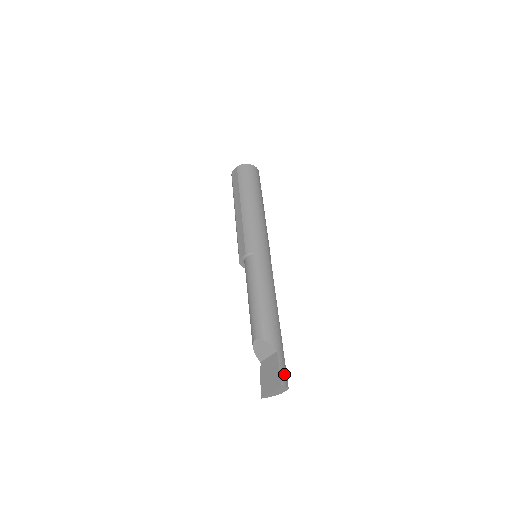
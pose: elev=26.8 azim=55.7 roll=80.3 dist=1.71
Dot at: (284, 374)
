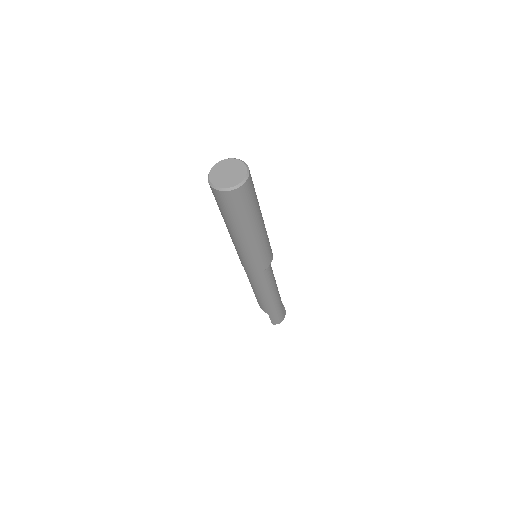
Dot at: (275, 321)
